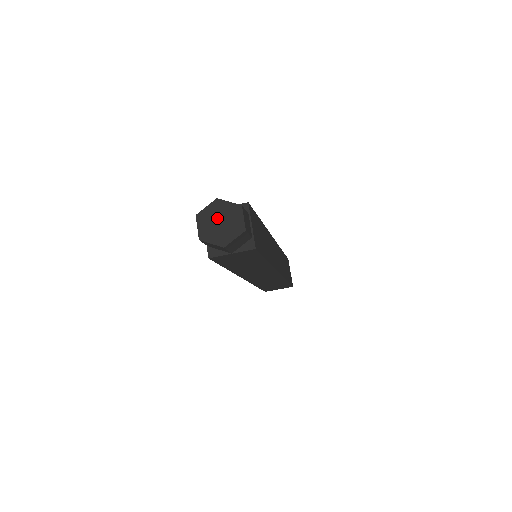
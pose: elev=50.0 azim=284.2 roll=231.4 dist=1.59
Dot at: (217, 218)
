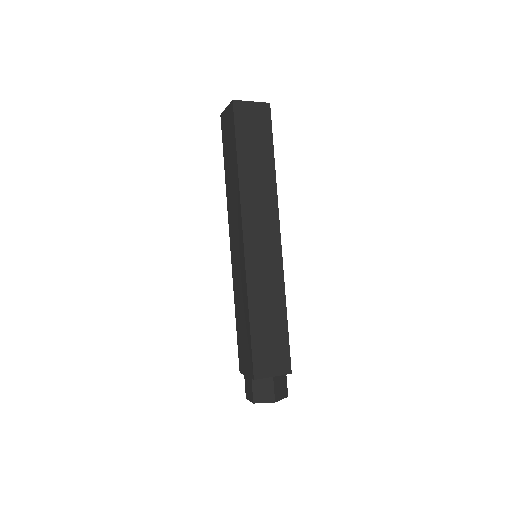
Dot at: occluded
